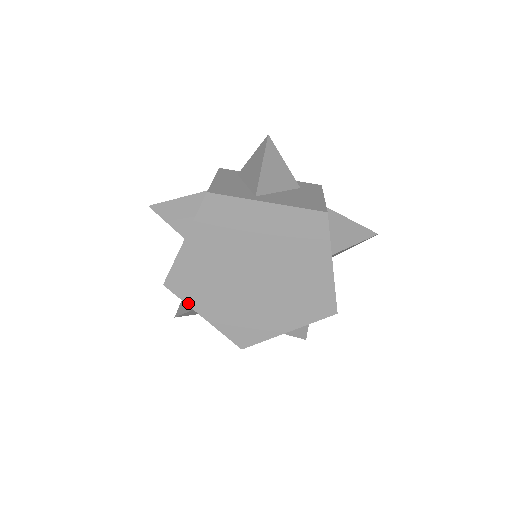
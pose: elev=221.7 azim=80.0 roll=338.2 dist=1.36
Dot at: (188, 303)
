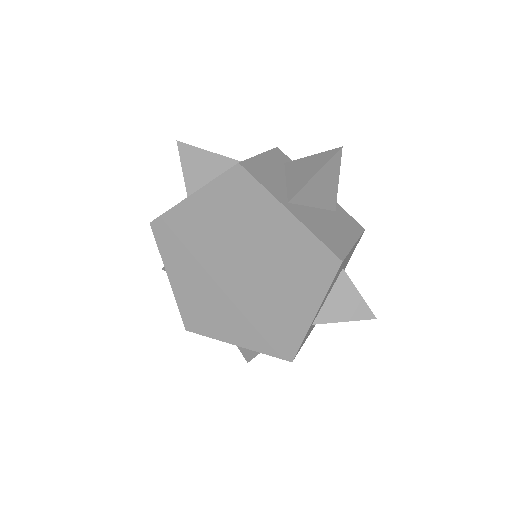
Dot at: (214, 337)
